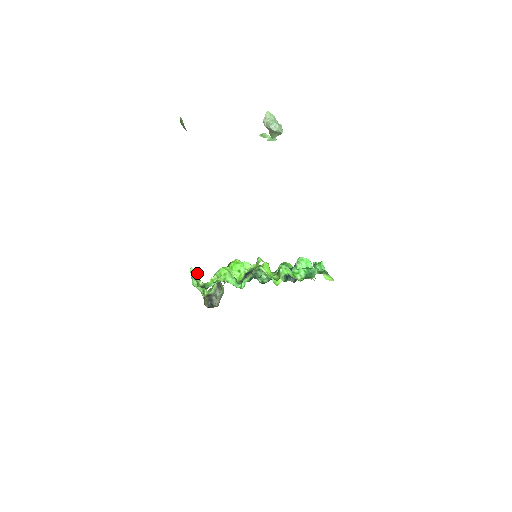
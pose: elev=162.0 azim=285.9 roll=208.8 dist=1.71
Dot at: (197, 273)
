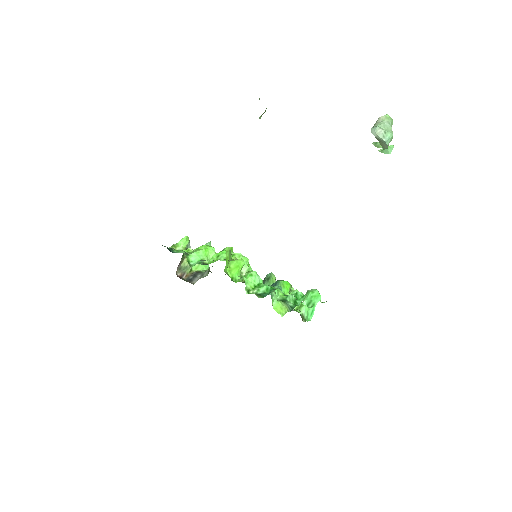
Dot at: (187, 239)
